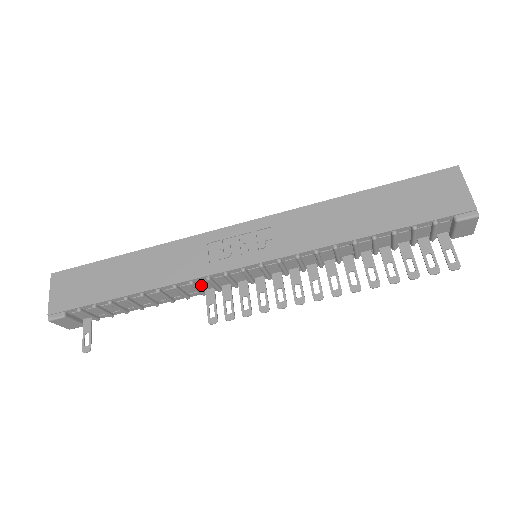
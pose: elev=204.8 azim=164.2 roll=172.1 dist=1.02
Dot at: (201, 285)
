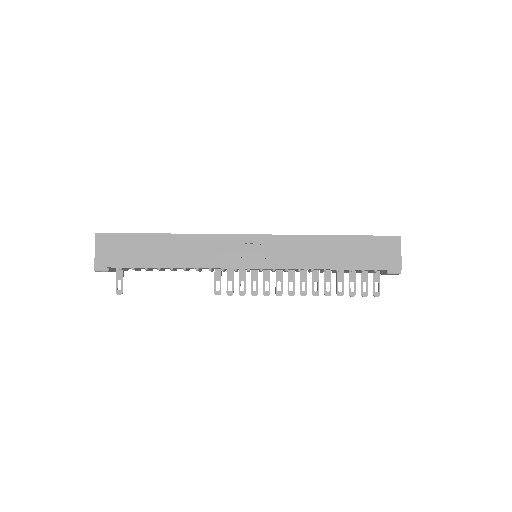
Dot at: occluded
